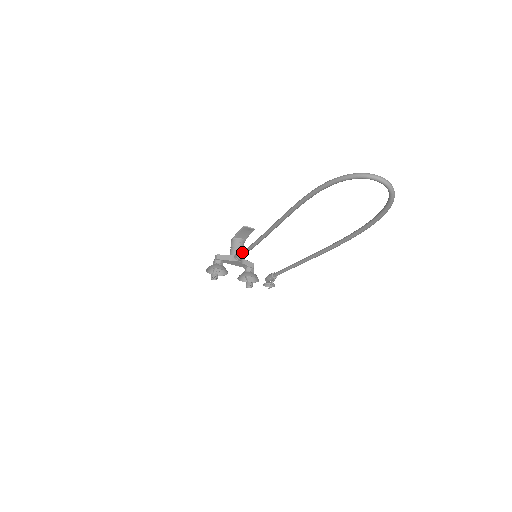
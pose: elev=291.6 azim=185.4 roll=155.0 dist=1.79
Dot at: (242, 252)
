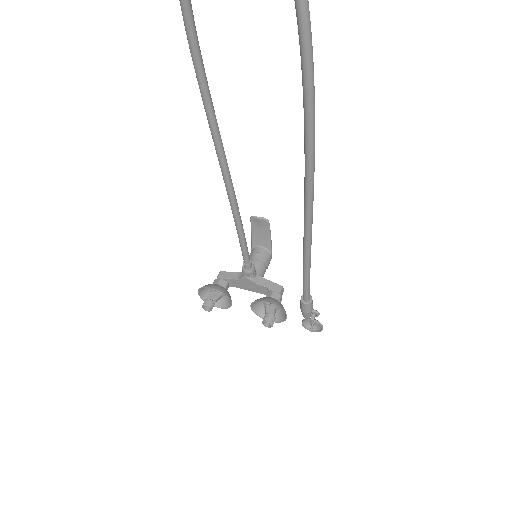
Dot at: occluded
